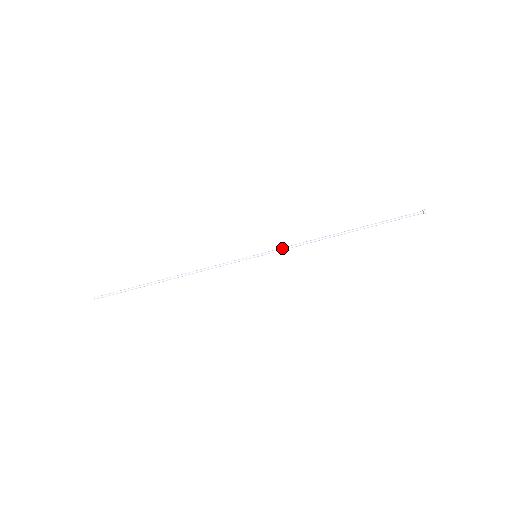
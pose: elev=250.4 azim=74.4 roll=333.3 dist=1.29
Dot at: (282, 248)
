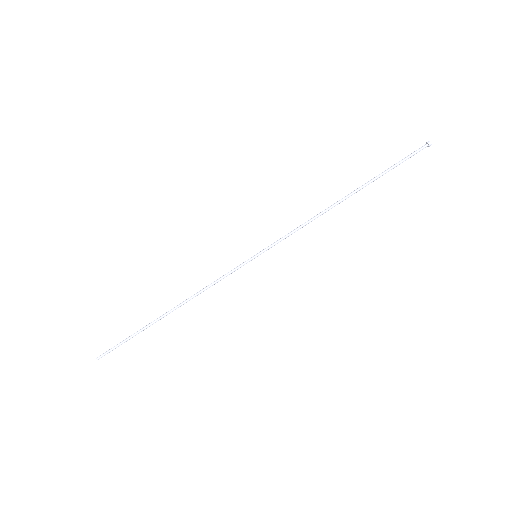
Dot at: (282, 239)
